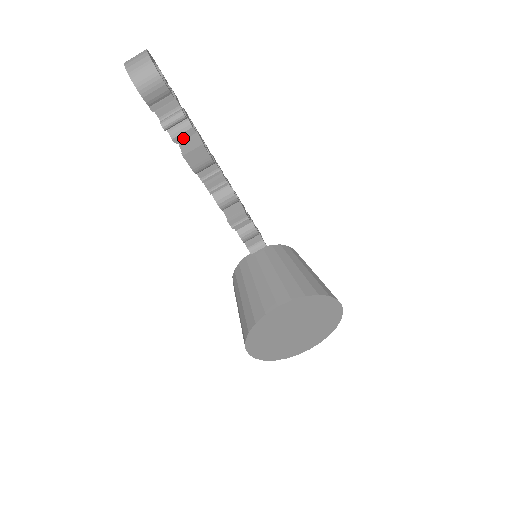
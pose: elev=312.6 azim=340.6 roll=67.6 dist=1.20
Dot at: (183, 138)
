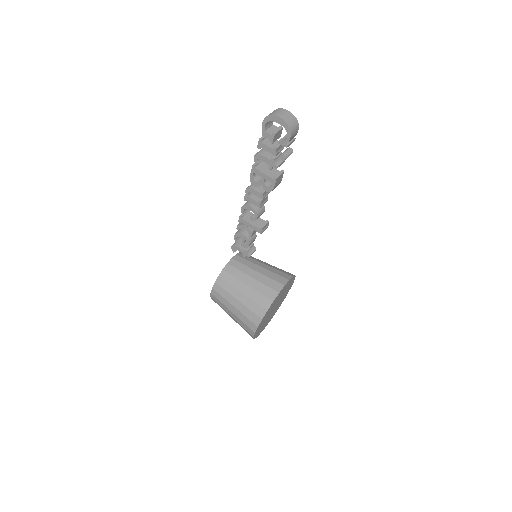
Dot at: occluded
